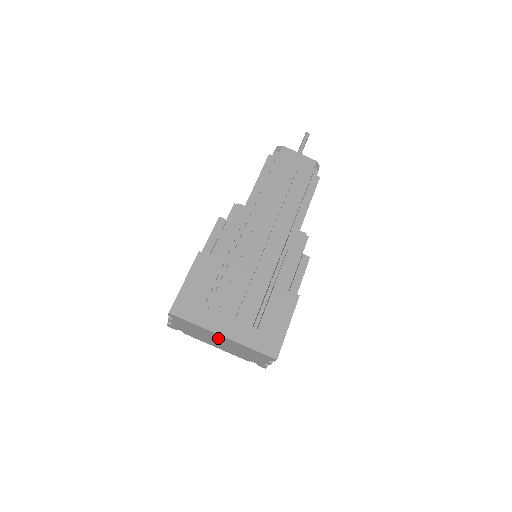
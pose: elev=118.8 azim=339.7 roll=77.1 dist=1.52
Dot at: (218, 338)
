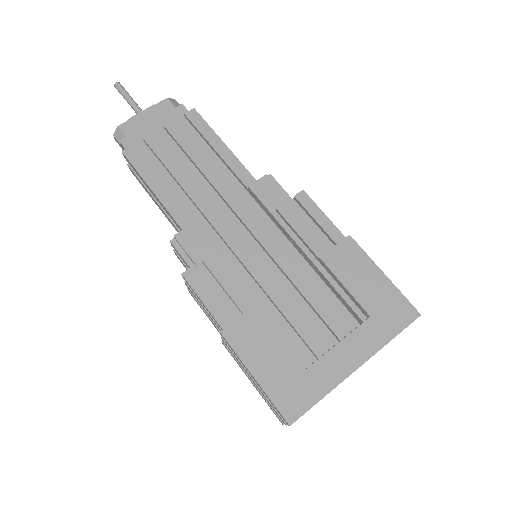
Dot at: occluded
